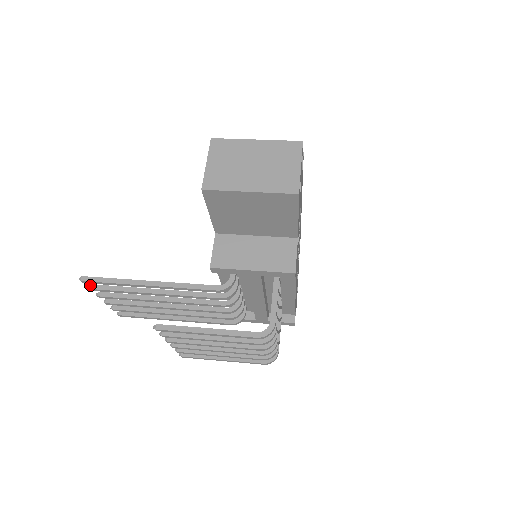
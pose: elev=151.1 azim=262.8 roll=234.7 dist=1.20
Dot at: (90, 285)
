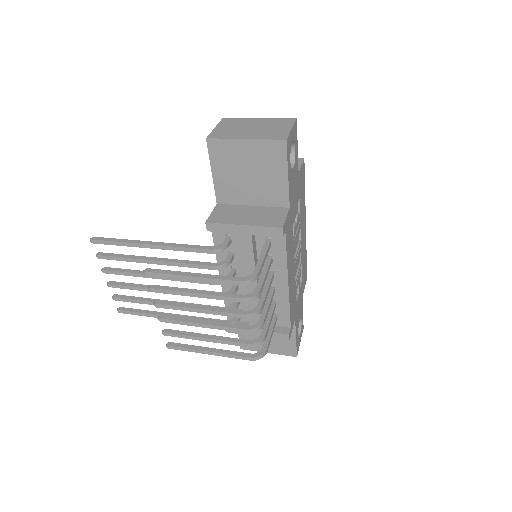
Dot at: (98, 252)
